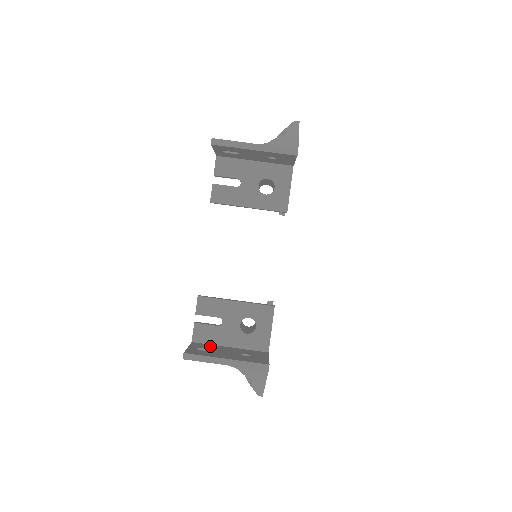
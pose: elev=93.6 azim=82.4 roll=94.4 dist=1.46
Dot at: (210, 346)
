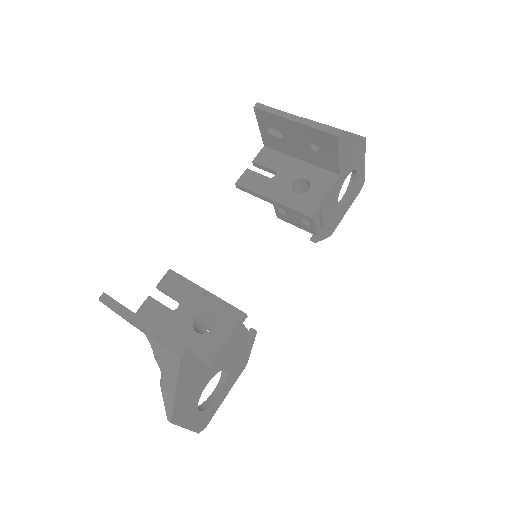
Dot at: occluded
